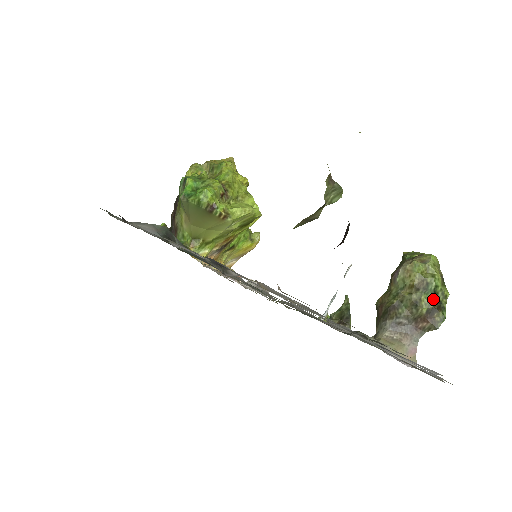
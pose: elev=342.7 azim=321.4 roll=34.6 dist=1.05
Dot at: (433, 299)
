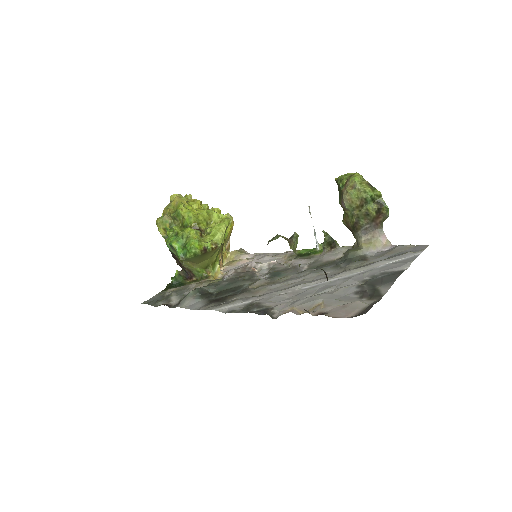
Dot at: (374, 204)
